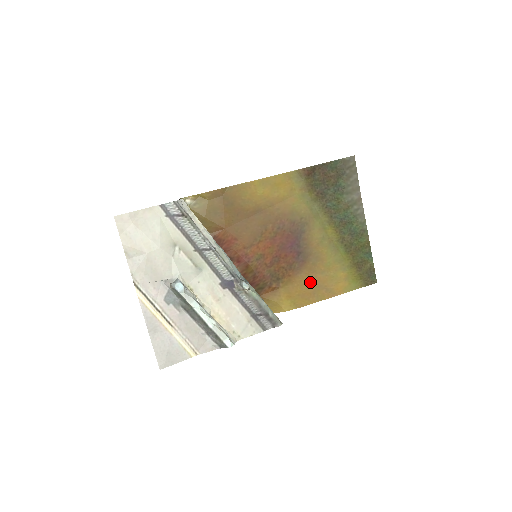
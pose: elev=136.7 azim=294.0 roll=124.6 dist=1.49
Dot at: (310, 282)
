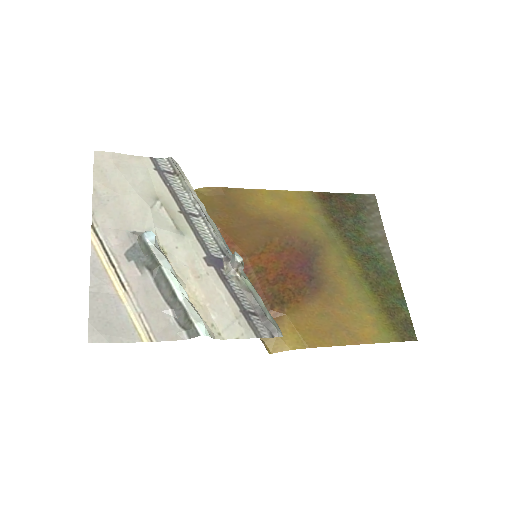
Dot at: (325, 317)
